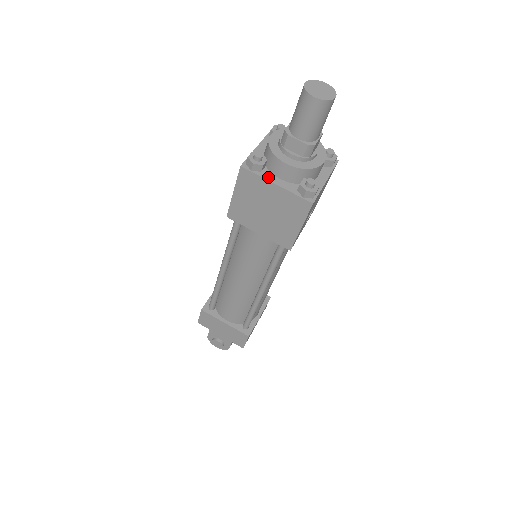
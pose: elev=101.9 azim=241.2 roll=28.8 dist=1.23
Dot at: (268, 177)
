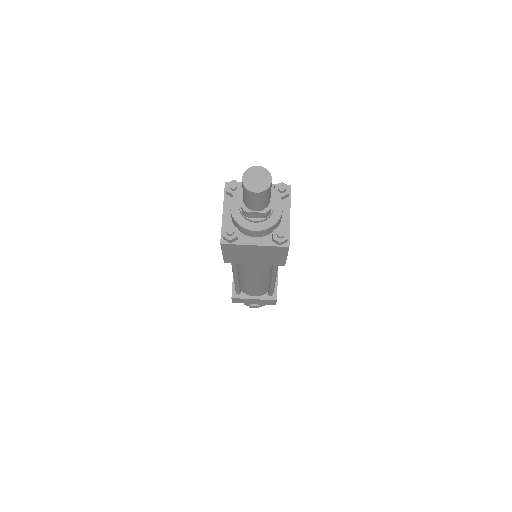
Dot at: (245, 242)
